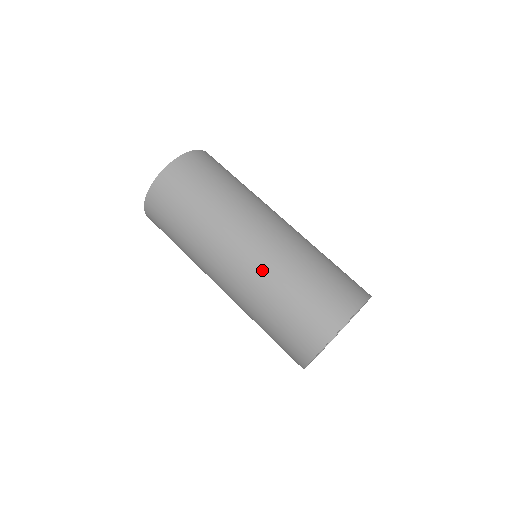
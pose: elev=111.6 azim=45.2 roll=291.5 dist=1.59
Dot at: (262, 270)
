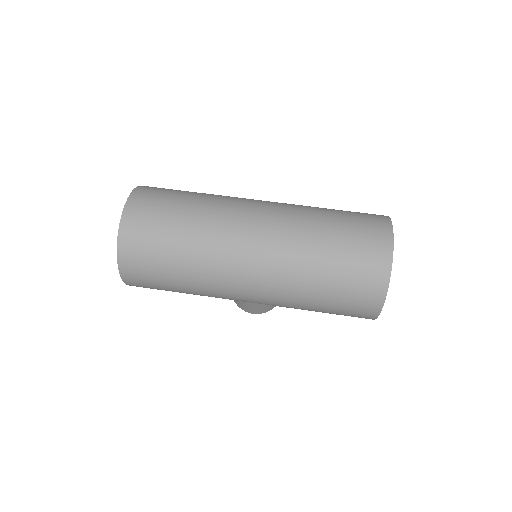
Dot at: (289, 232)
